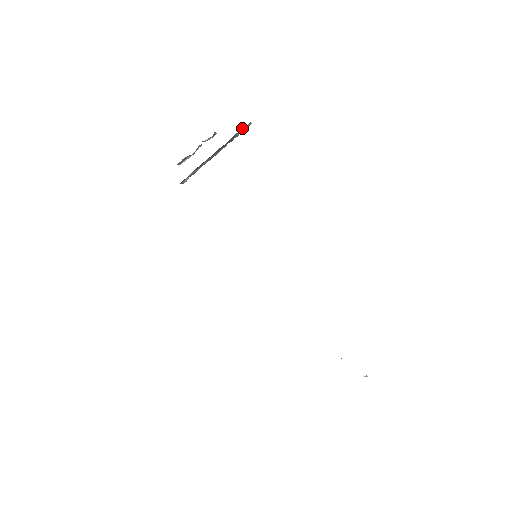
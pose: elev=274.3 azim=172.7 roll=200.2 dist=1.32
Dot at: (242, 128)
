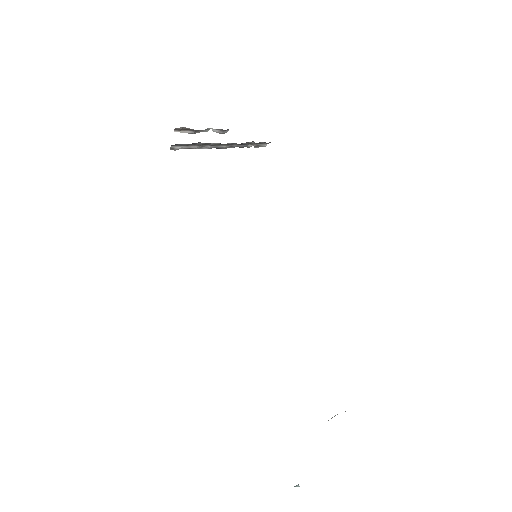
Dot at: (260, 142)
